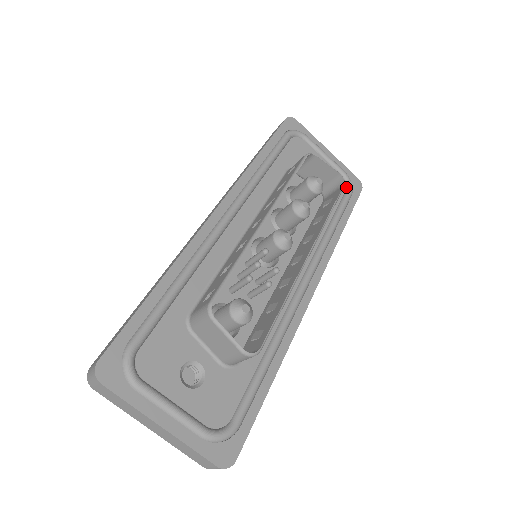
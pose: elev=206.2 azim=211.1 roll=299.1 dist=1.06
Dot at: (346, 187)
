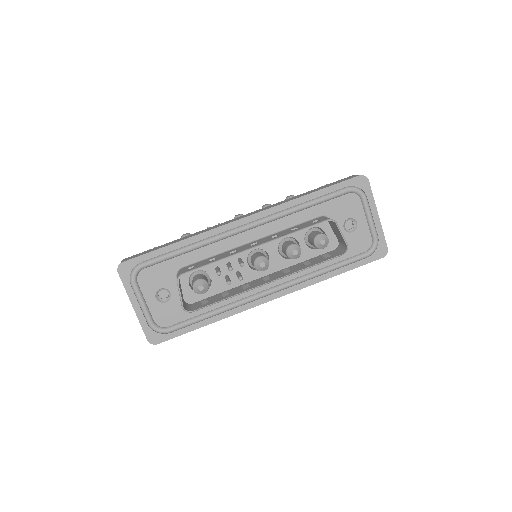
Dot at: (368, 249)
